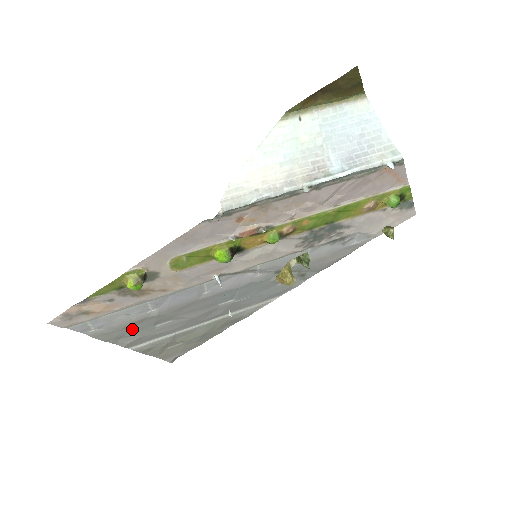
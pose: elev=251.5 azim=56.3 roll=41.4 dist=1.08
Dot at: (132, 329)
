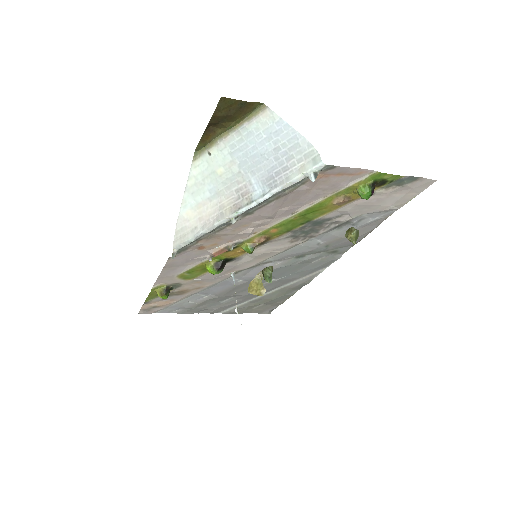
Dot at: (204, 306)
